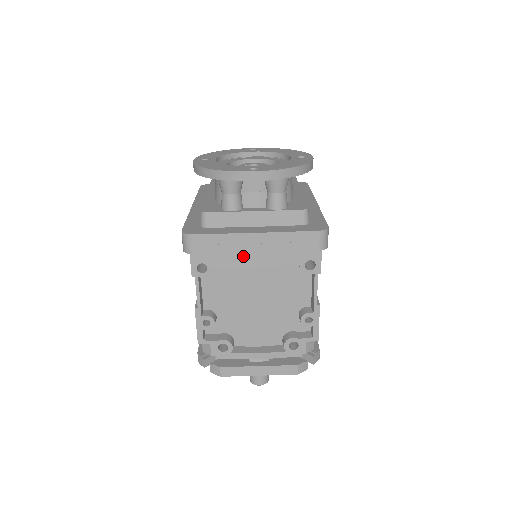
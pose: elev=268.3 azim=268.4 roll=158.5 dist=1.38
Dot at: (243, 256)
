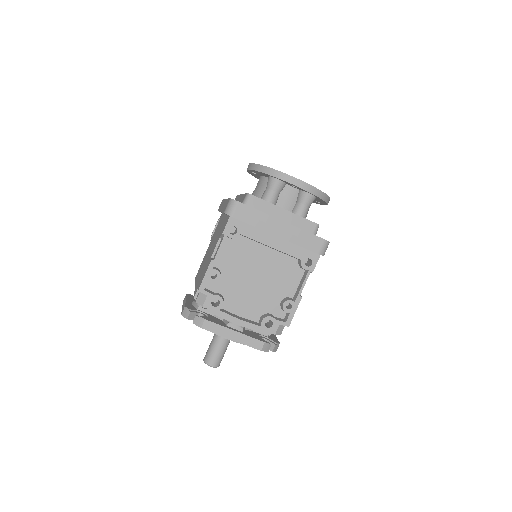
Dot at: (266, 234)
